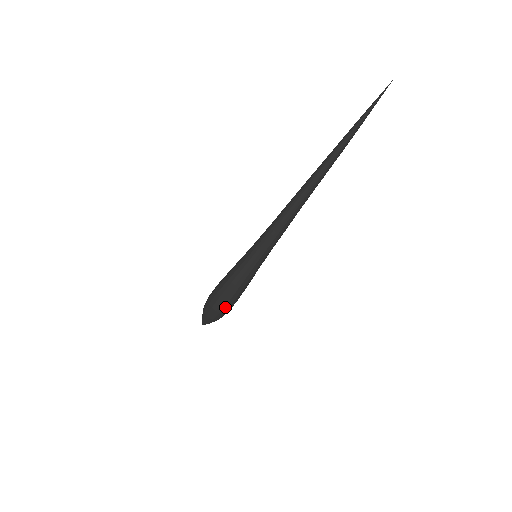
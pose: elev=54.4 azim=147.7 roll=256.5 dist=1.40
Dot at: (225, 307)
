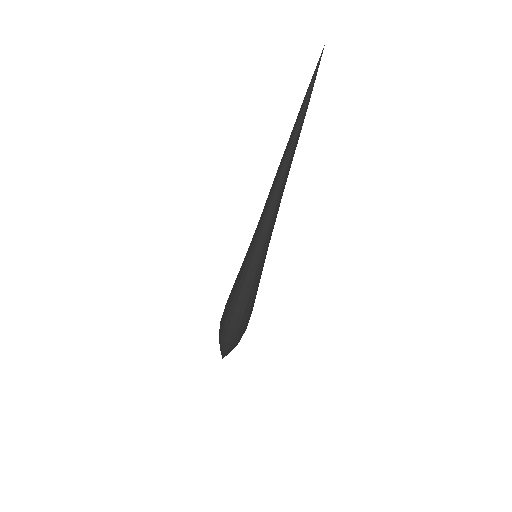
Dot at: (246, 323)
